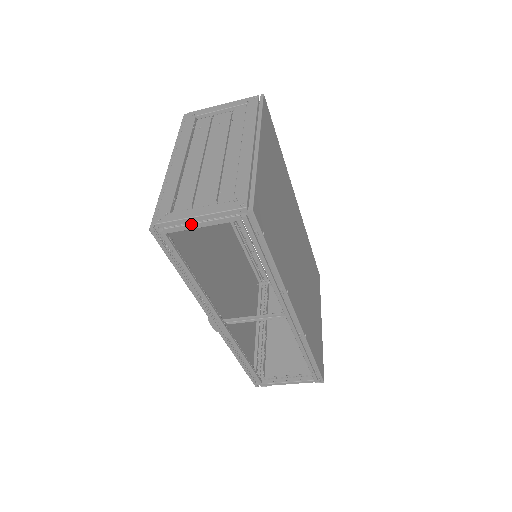
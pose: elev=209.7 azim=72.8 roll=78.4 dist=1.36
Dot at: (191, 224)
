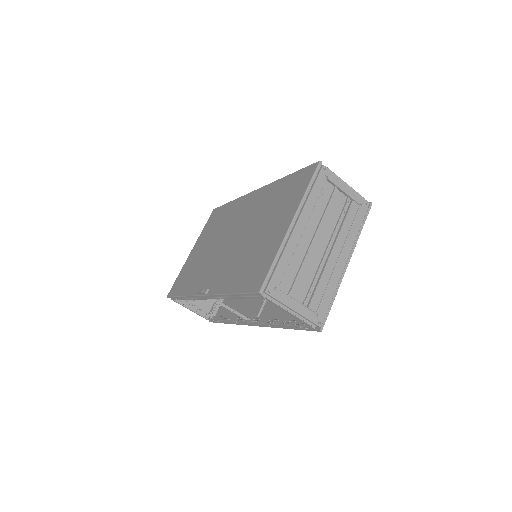
Dot at: (285, 309)
